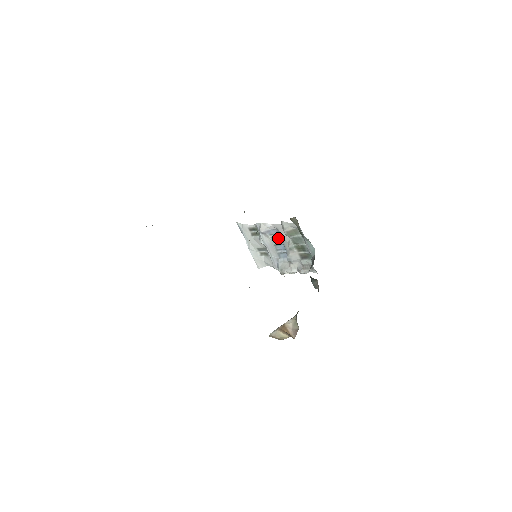
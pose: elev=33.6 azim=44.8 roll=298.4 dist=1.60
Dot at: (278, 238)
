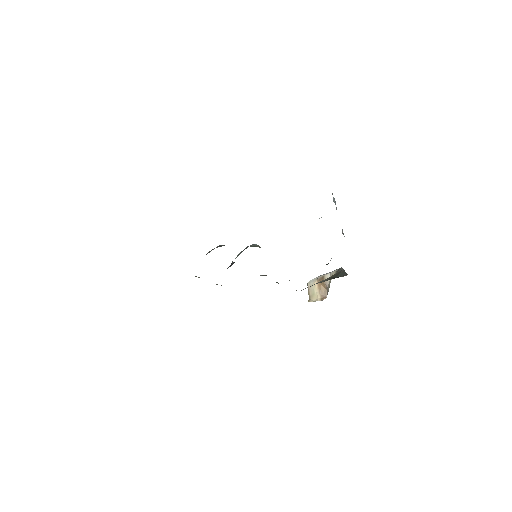
Dot at: occluded
